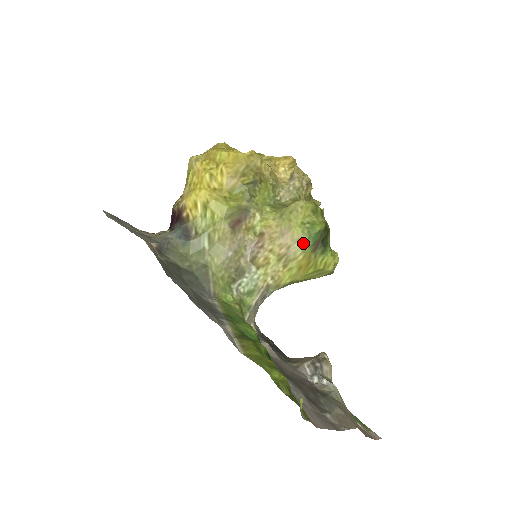
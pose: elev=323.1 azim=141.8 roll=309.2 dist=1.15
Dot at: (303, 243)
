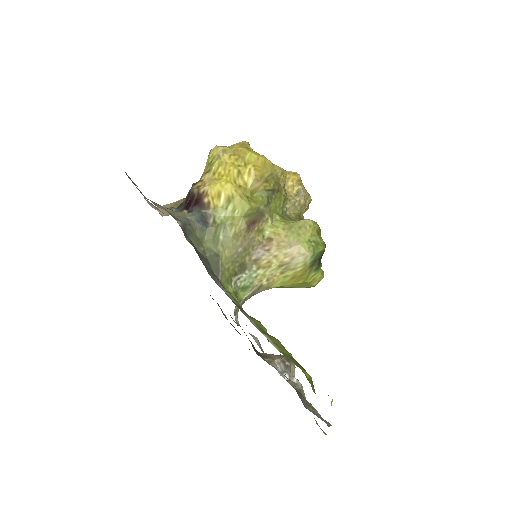
Dot at: (307, 258)
